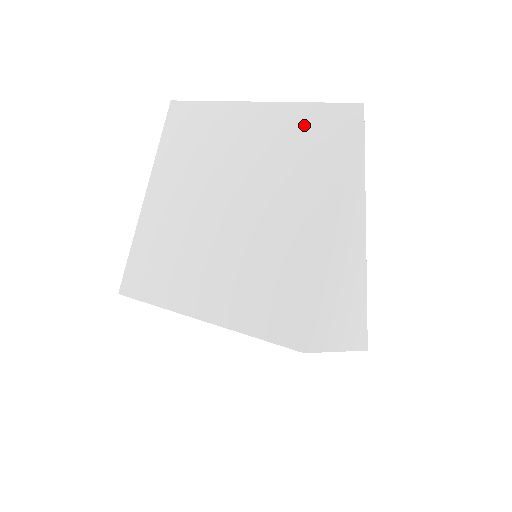
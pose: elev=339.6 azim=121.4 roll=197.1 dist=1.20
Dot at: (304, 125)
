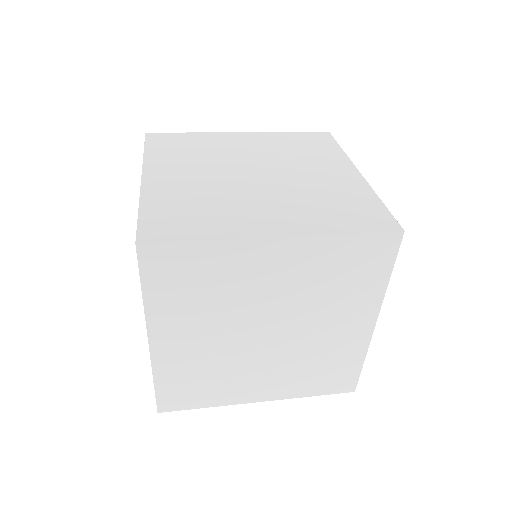
Dot at: (292, 139)
